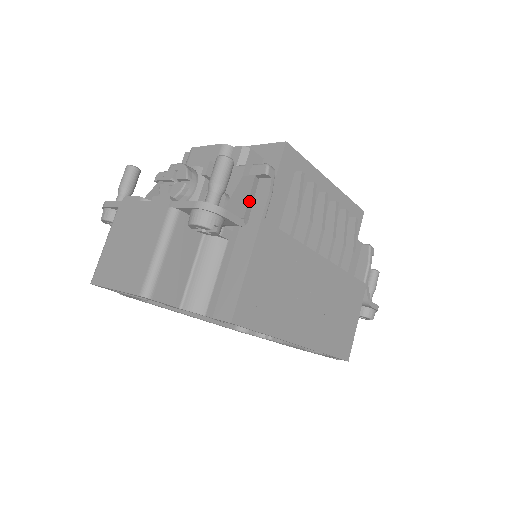
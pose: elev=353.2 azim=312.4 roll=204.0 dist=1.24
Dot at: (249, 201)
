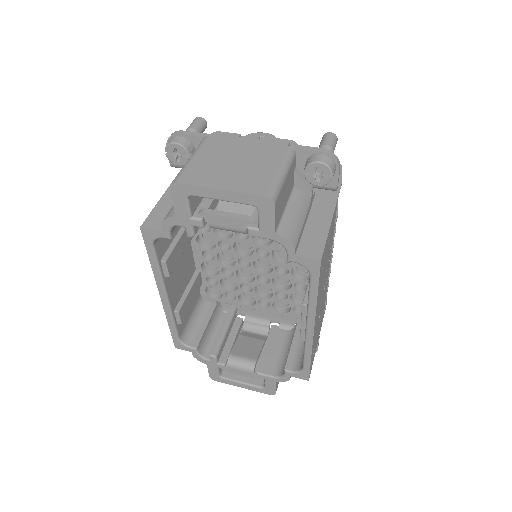
Dot at: occluded
